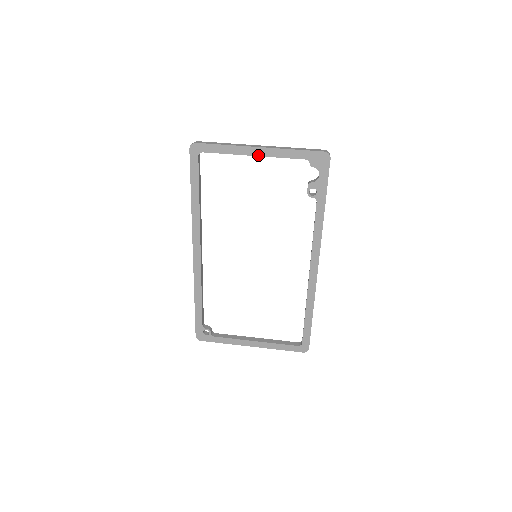
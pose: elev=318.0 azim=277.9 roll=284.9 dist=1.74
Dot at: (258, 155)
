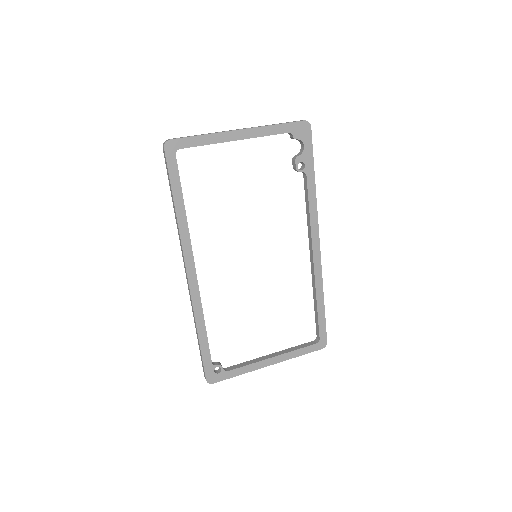
Dot at: (241, 139)
